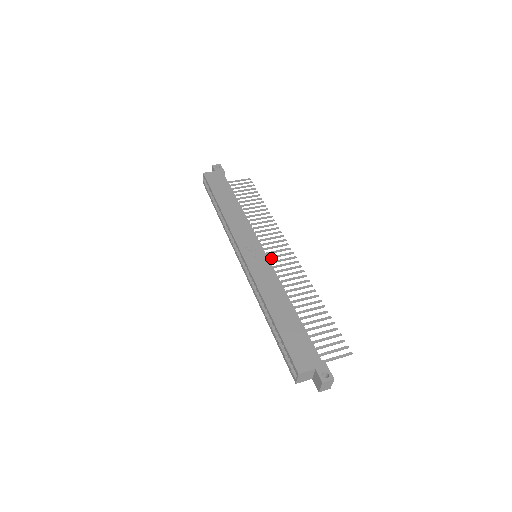
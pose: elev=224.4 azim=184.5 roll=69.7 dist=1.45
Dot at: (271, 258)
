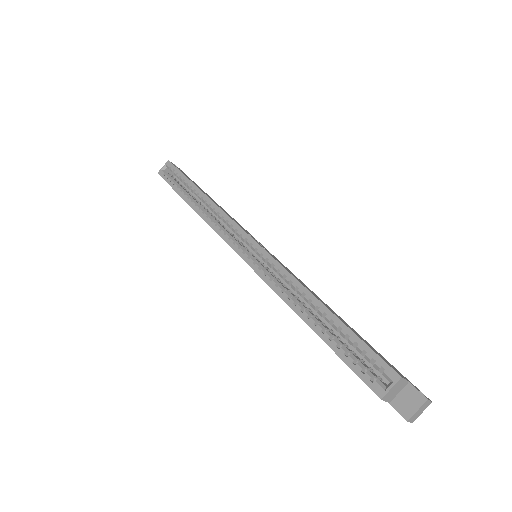
Dot at: occluded
